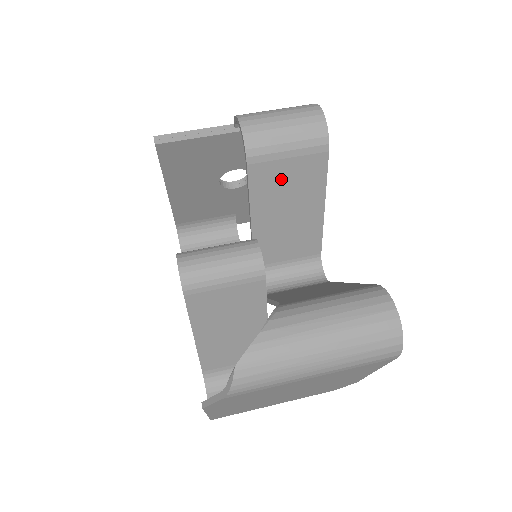
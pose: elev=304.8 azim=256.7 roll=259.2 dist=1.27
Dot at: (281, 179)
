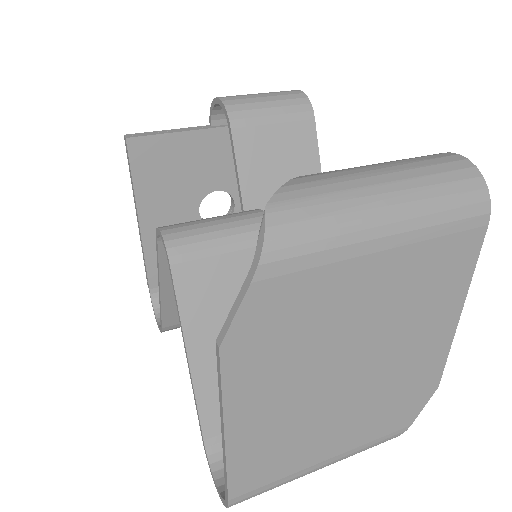
Dot at: (270, 151)
